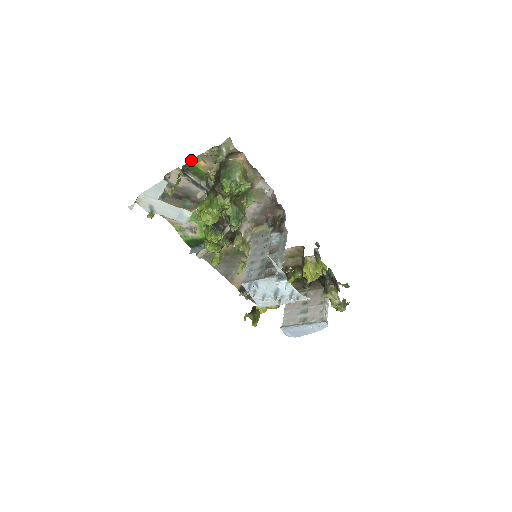
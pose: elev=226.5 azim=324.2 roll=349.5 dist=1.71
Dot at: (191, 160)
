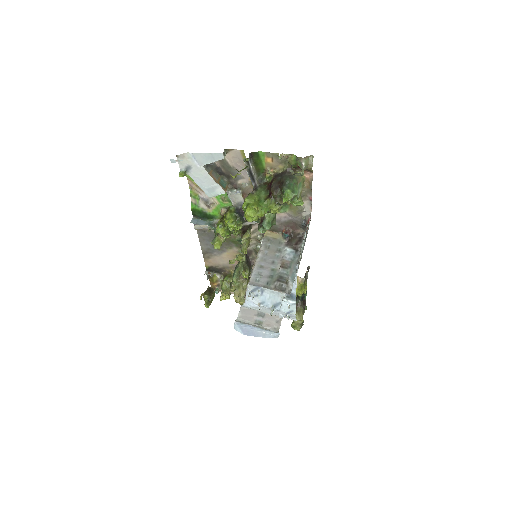
Dot at: (261, 152)
